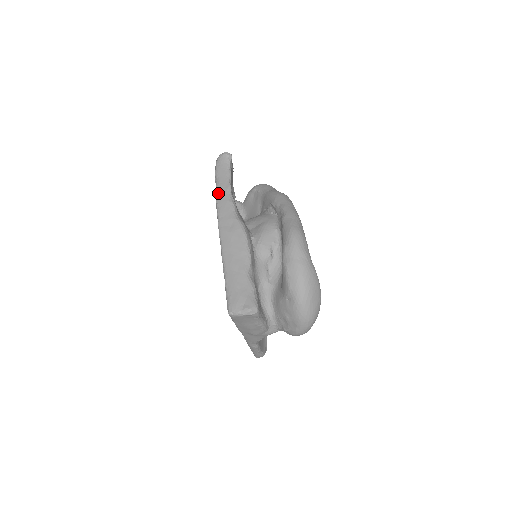
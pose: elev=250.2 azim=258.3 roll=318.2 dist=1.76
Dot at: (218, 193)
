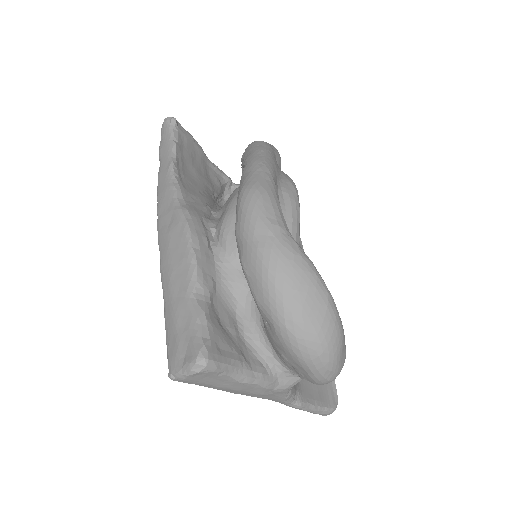
Dot at: (158, 181)
